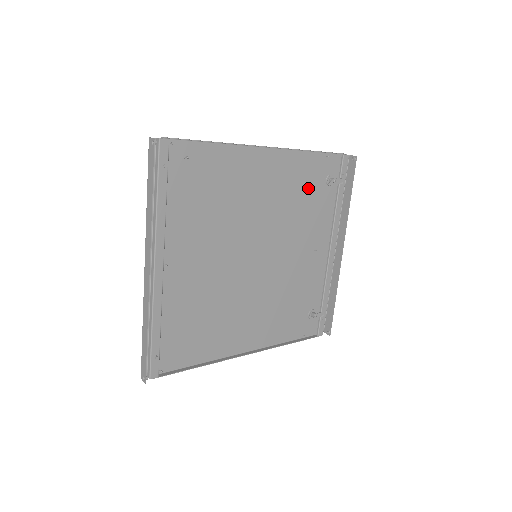
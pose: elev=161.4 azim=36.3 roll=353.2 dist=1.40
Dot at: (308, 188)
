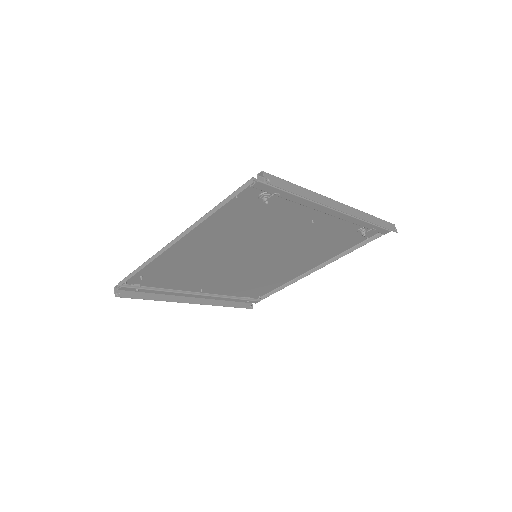
Dot at: (248, 215)
